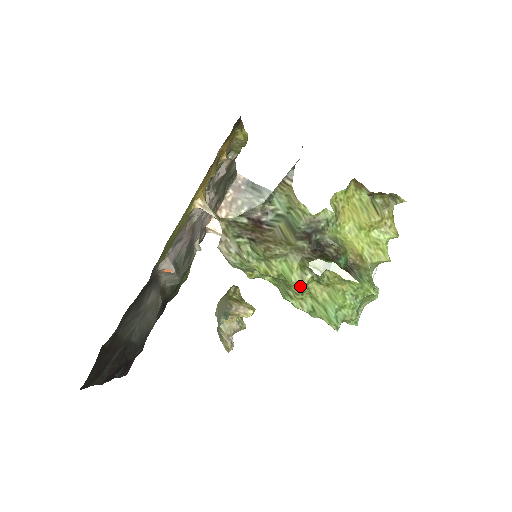
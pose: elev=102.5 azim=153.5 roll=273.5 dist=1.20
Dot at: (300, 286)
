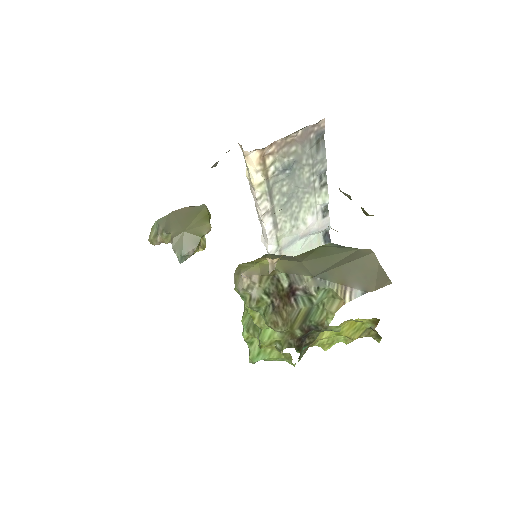
Dot at: (263, 346)
